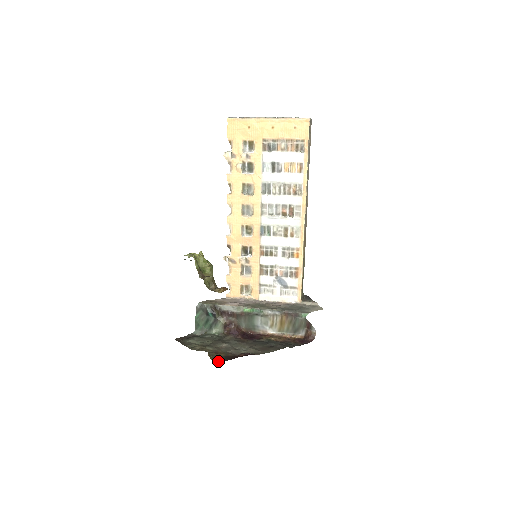
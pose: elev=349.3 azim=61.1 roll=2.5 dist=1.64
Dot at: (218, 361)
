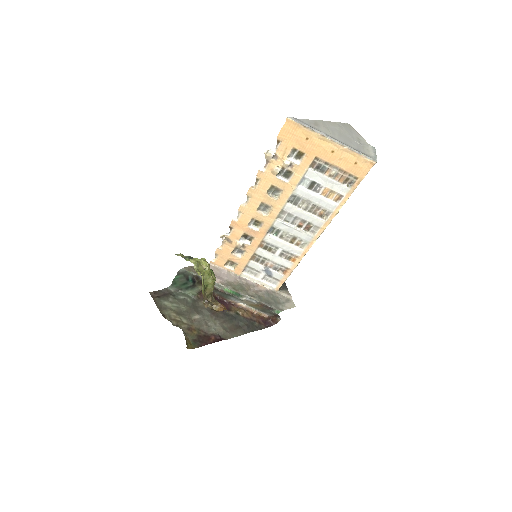
Dot at: (193, 348)
